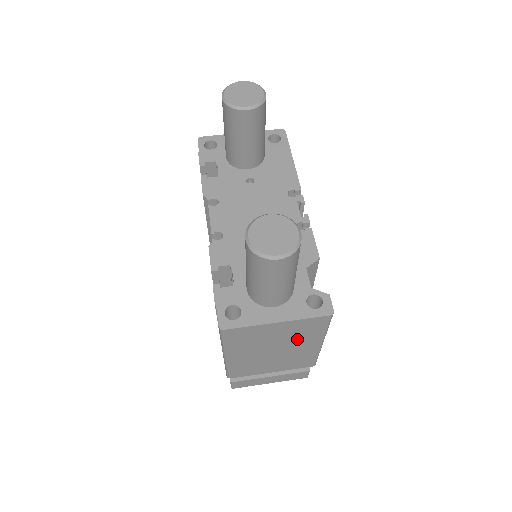
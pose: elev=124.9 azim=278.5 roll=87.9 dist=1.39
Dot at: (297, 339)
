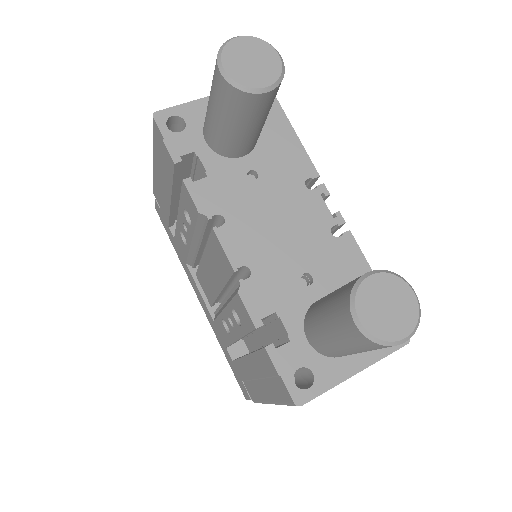
Dot at: occluded
